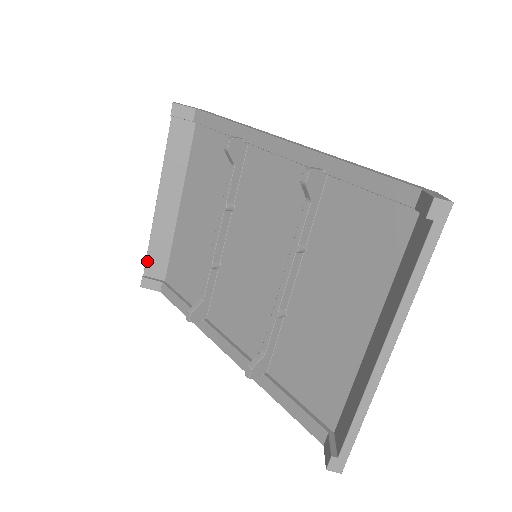
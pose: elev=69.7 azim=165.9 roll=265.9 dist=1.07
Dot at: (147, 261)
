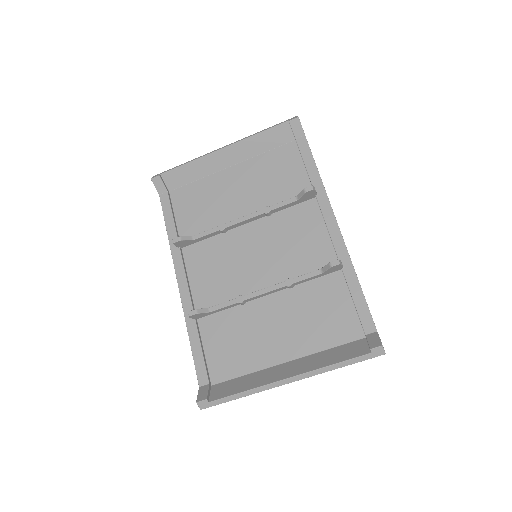
Dot at: (173, 170)
